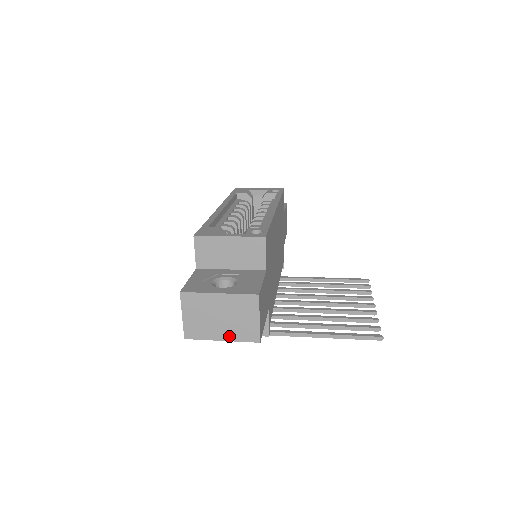
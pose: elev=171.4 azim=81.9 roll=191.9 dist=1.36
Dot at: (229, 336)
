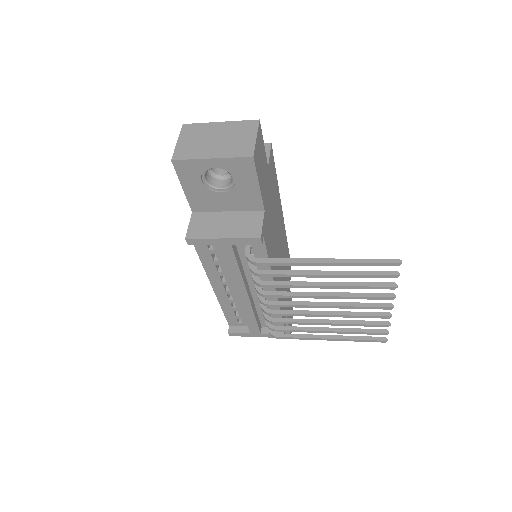
Dot at: (220, 154)
